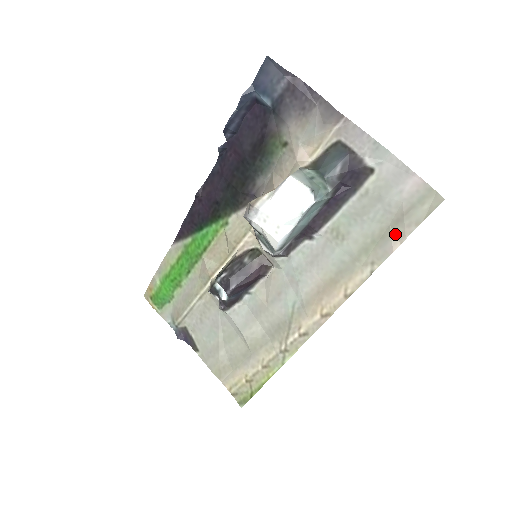
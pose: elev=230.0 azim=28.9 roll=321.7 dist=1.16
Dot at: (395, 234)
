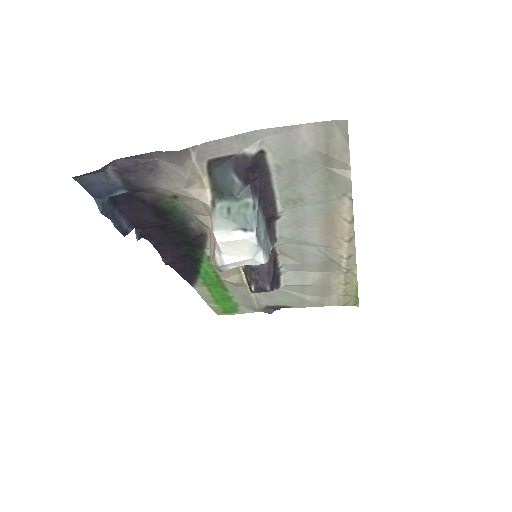
Dot at: (337, 169)
